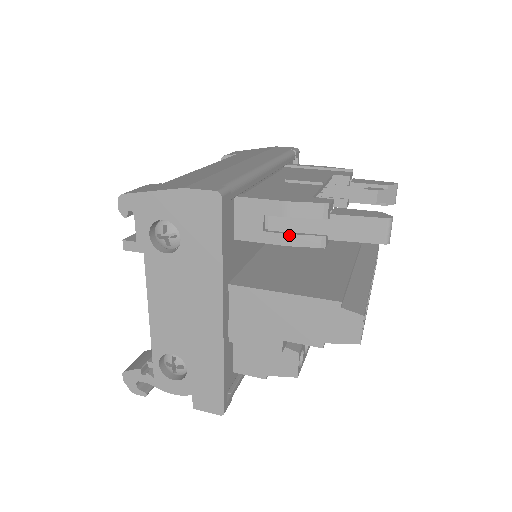
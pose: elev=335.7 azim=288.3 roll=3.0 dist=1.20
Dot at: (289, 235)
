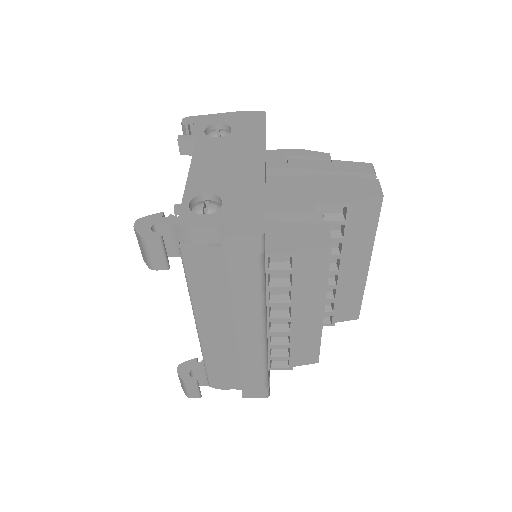
Dot at: (305, 163)
